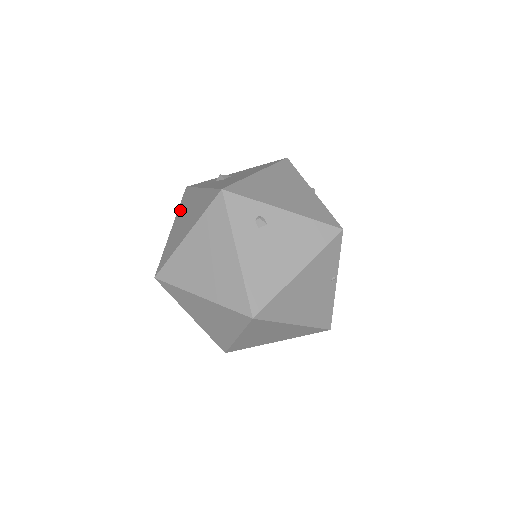
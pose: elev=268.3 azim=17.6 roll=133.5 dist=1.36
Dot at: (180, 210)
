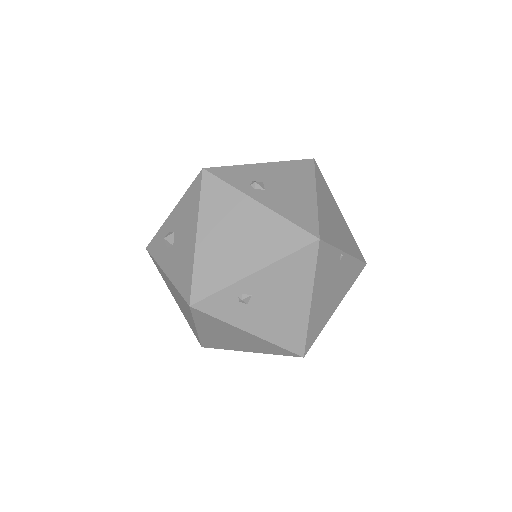
Dot at: occluded
